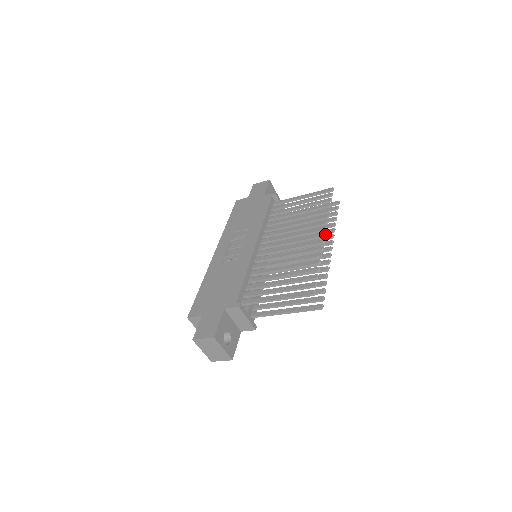
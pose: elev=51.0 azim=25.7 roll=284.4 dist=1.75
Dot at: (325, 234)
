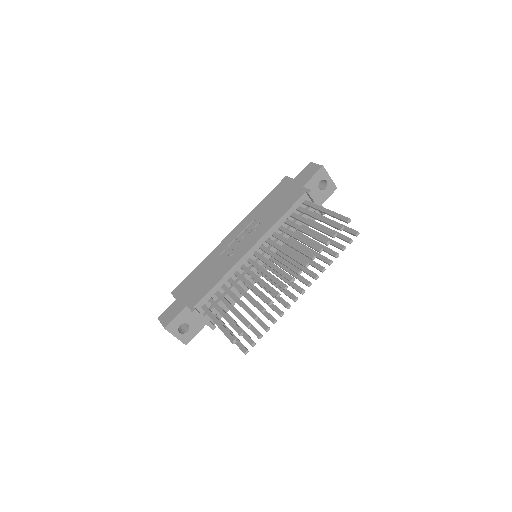
Dot at: (293, 280)
